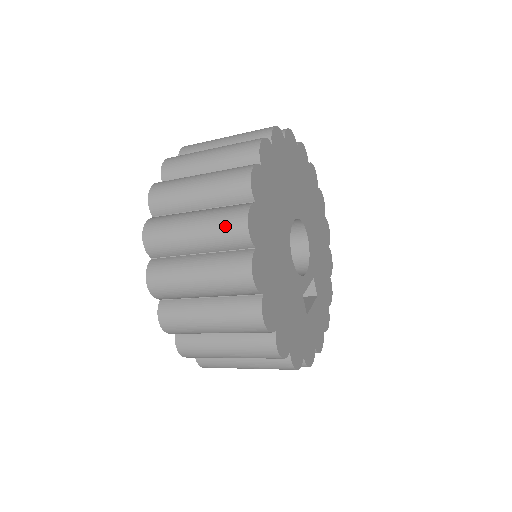
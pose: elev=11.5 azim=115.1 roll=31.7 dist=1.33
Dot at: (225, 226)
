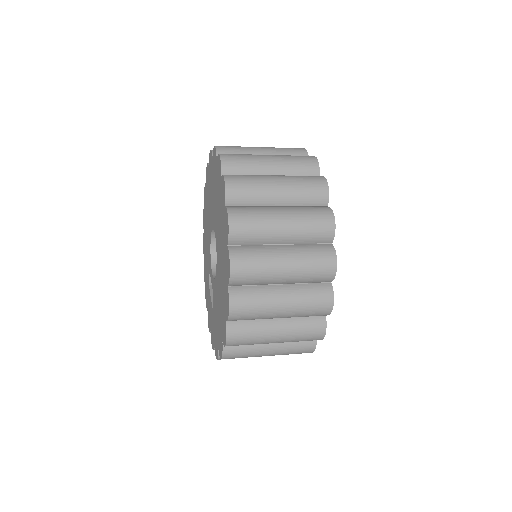
Dot at: (317, 267)
